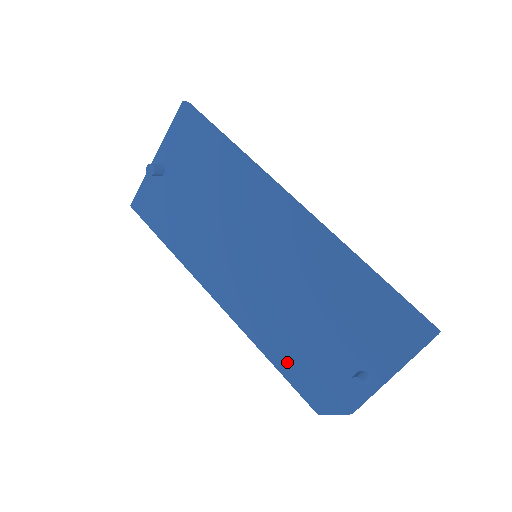
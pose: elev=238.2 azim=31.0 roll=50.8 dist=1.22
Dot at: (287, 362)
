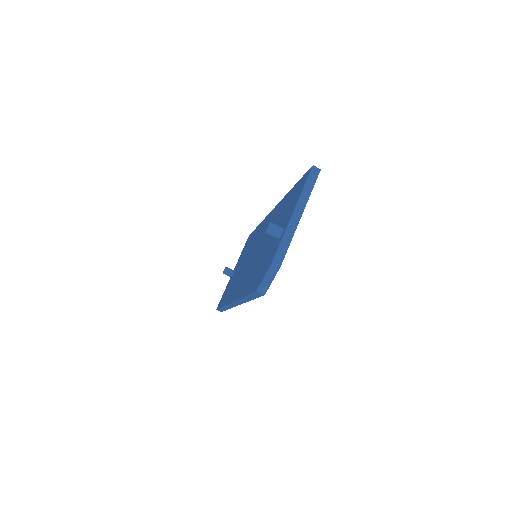
Dot at: (251, 284)
